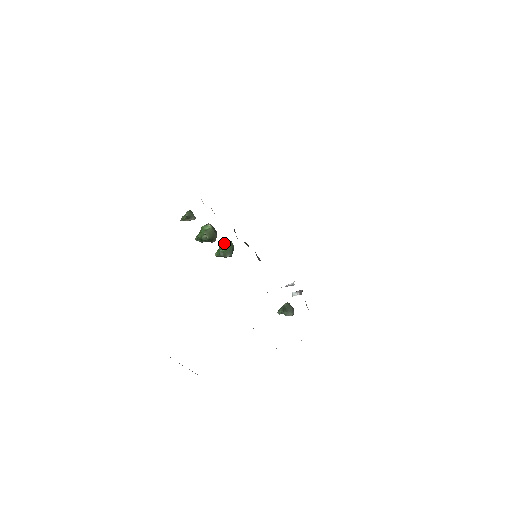
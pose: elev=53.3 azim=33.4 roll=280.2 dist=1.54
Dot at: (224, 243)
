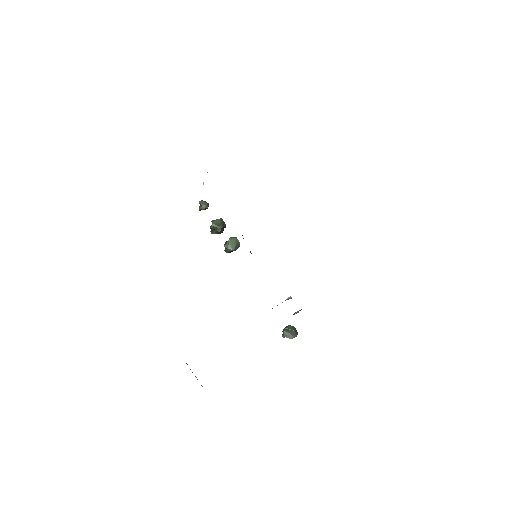
Dot at: occluded
